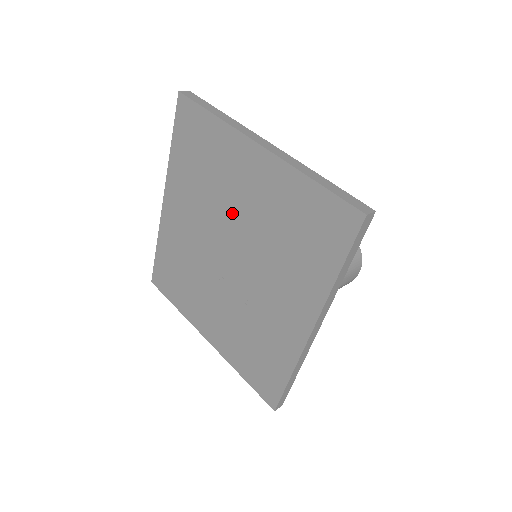
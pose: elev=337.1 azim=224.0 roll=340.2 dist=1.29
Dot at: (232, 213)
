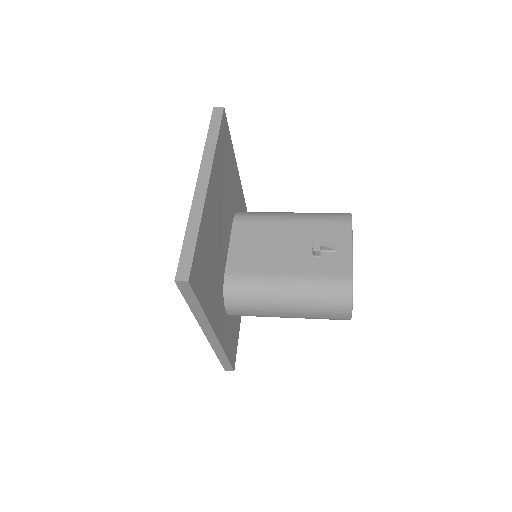
Dot at: occluded
